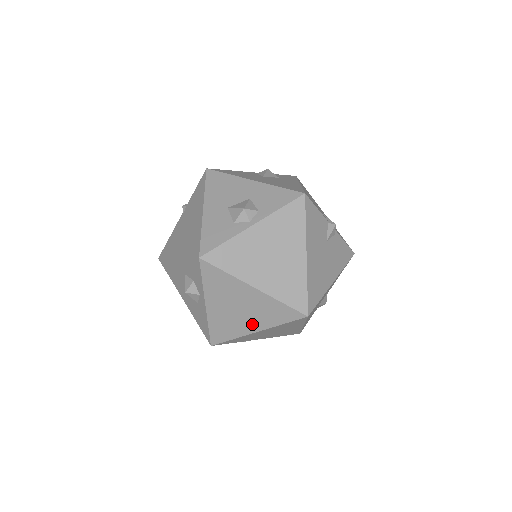
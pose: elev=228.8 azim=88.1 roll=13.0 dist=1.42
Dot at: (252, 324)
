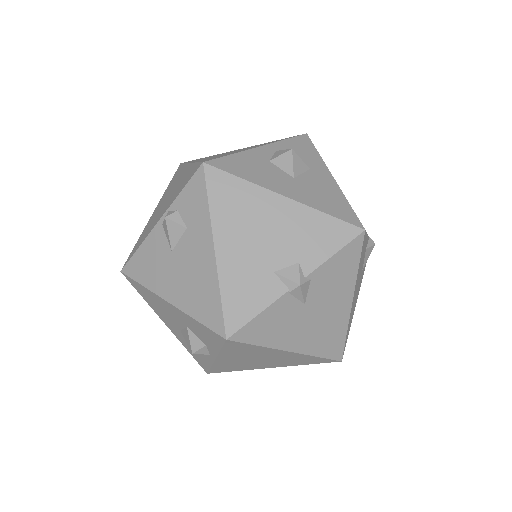
Dot at: occluded
